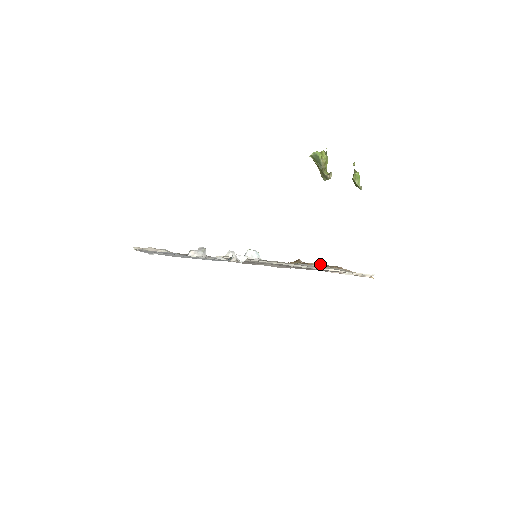
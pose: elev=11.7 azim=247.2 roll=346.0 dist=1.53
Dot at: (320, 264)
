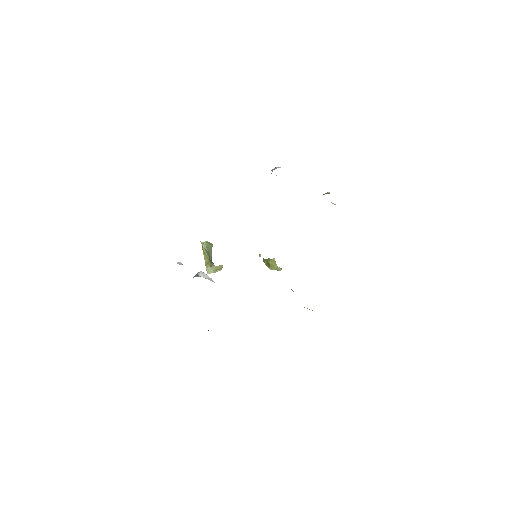
Dot at: occluded
